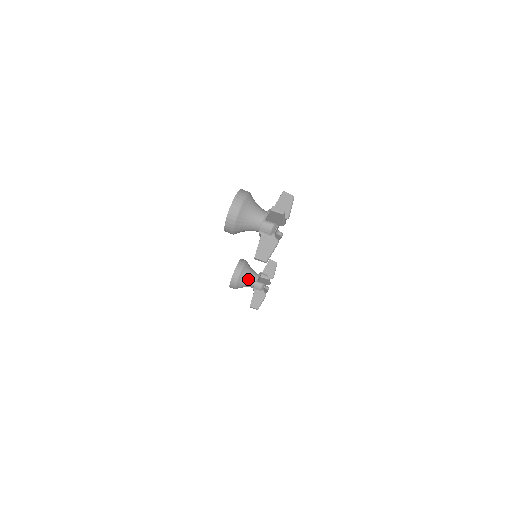
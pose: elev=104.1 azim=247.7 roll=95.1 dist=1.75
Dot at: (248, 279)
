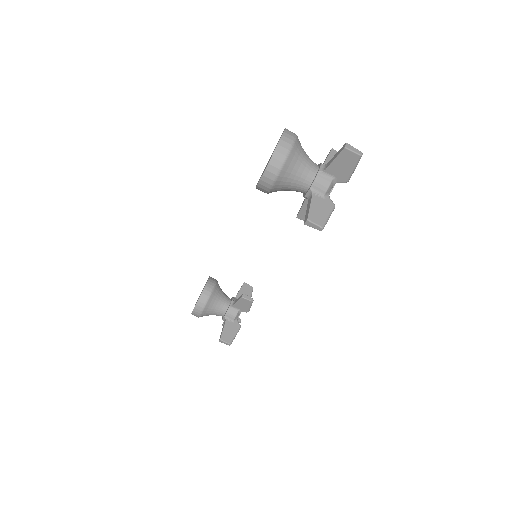
Dot at: (220, 303)
